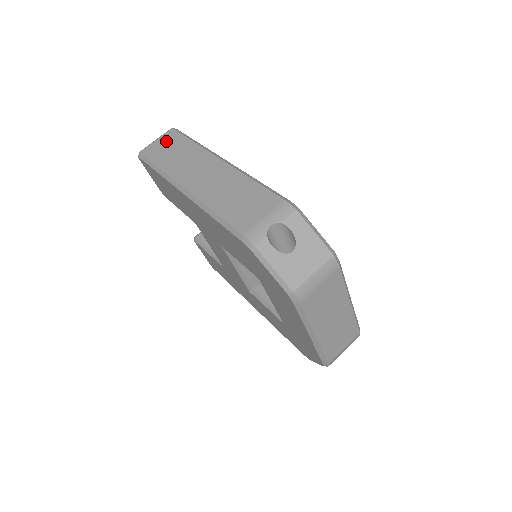
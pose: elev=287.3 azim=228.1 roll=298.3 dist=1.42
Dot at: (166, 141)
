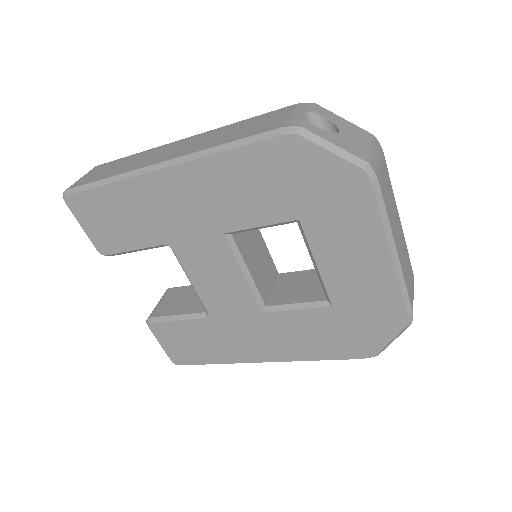
Dot at: (97, 170)
